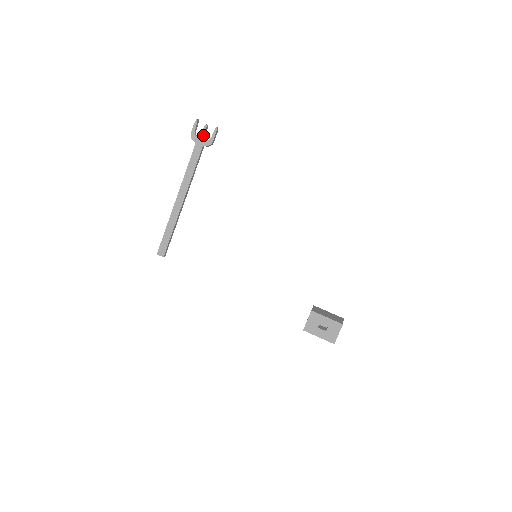
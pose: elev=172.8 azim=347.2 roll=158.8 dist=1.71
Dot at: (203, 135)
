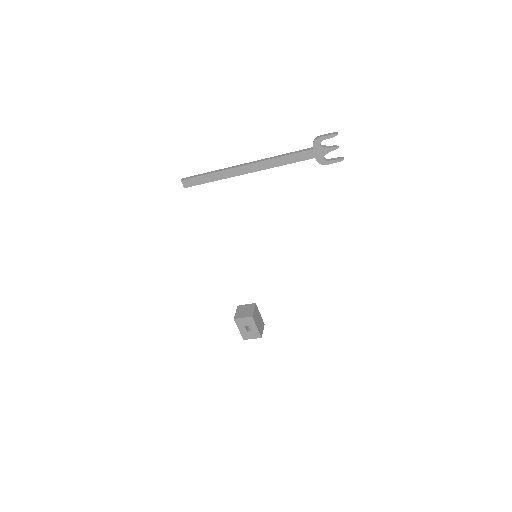
Dot at: (326, 151)
